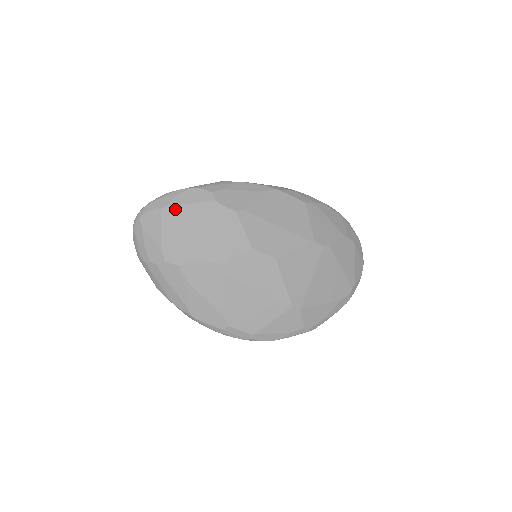
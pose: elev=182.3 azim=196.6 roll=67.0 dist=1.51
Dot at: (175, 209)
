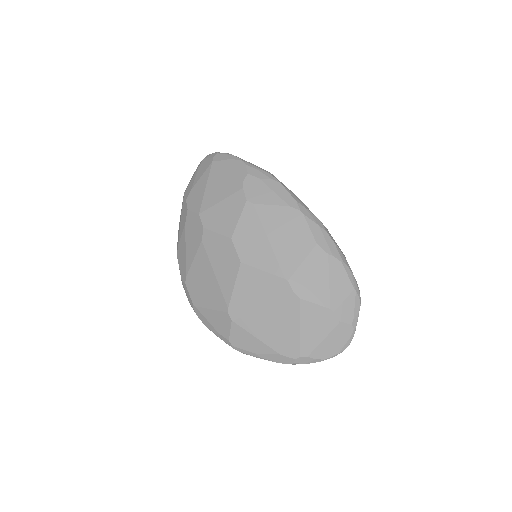
Dot at: (219, 167)
